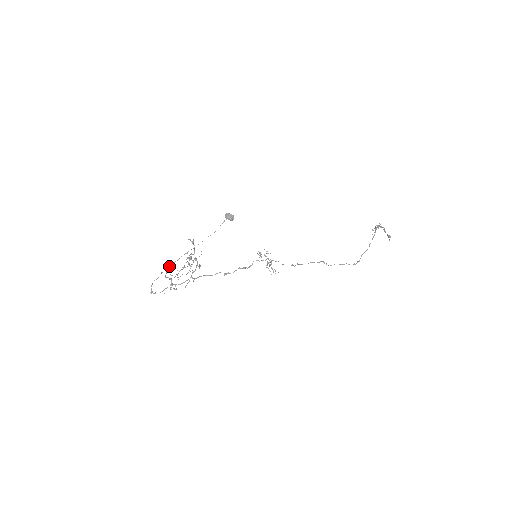
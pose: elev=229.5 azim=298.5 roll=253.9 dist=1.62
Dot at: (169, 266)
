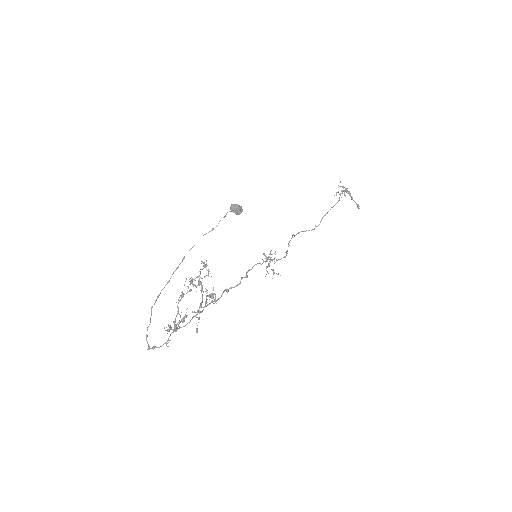
Dot at: (159, 295)
